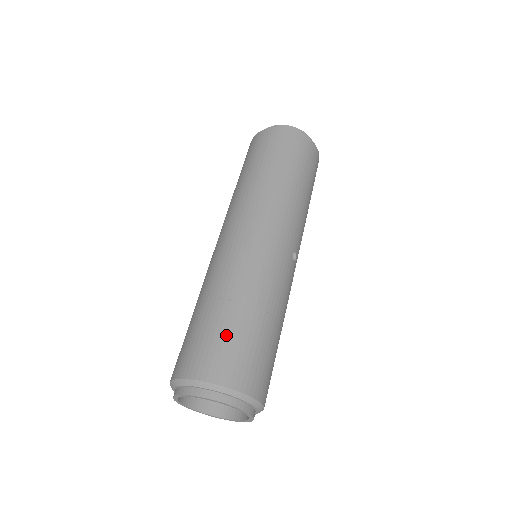
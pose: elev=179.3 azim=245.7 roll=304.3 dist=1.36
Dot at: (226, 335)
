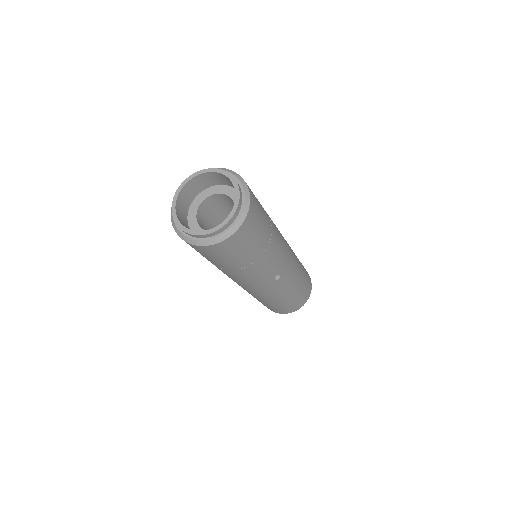
Dot at: (265, 305)
